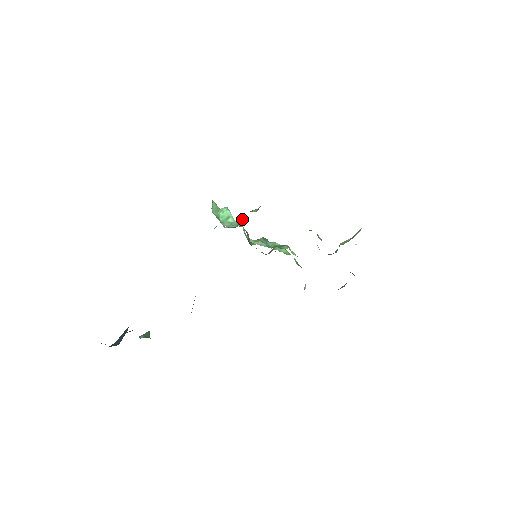
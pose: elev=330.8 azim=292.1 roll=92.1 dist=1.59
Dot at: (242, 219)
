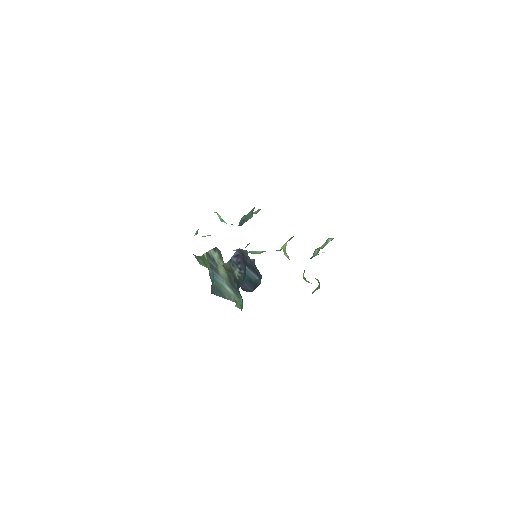
Dot at: (247, 218)
